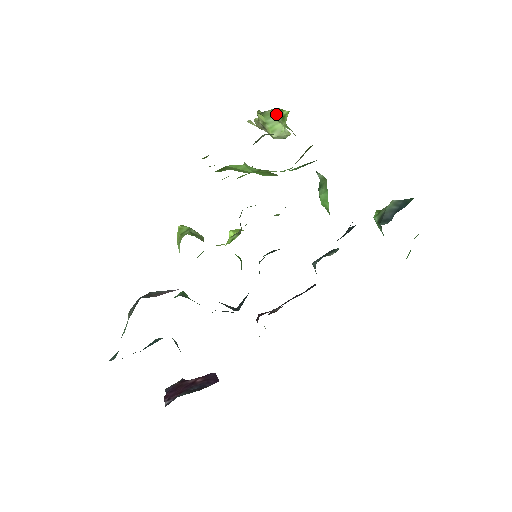
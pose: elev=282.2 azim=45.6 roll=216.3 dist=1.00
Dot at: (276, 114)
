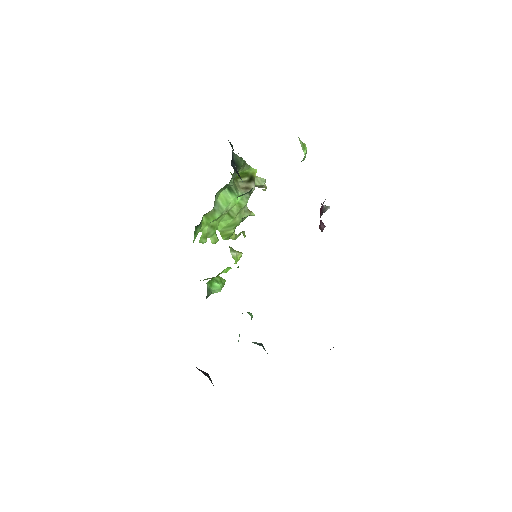
Dot at: occluded
